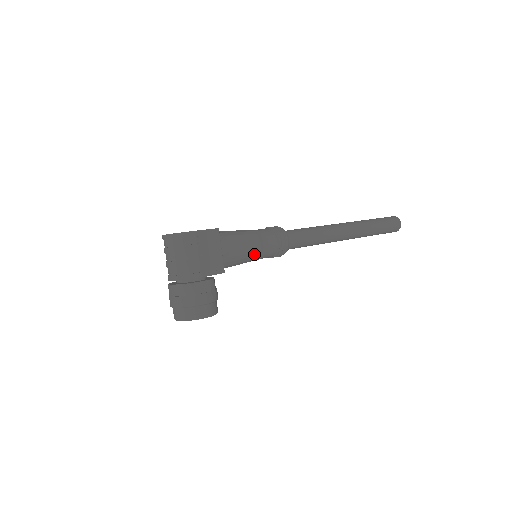
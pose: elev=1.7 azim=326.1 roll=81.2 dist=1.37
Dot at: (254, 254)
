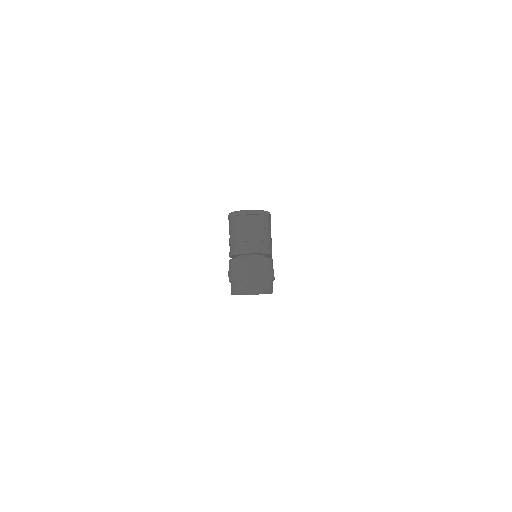
Dot at: occluded
